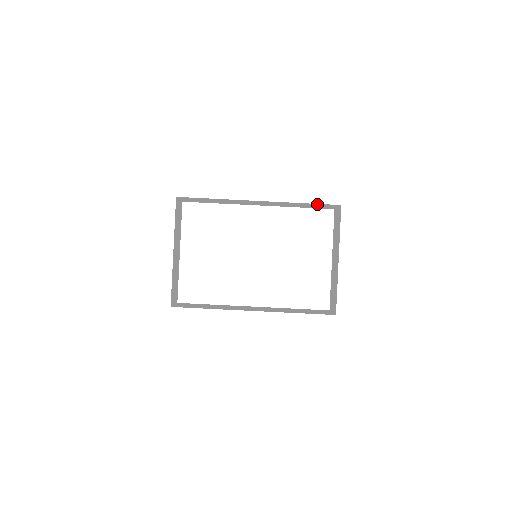
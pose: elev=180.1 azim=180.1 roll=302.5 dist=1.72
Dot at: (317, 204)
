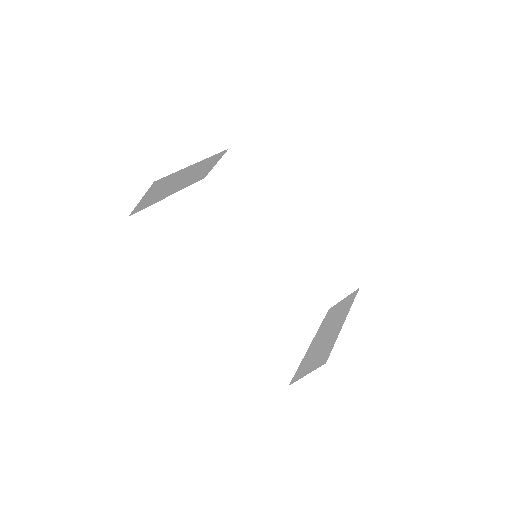
Dot at: (337, 270)
